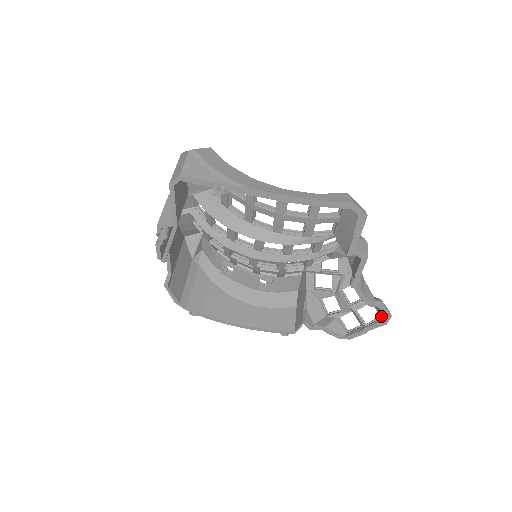
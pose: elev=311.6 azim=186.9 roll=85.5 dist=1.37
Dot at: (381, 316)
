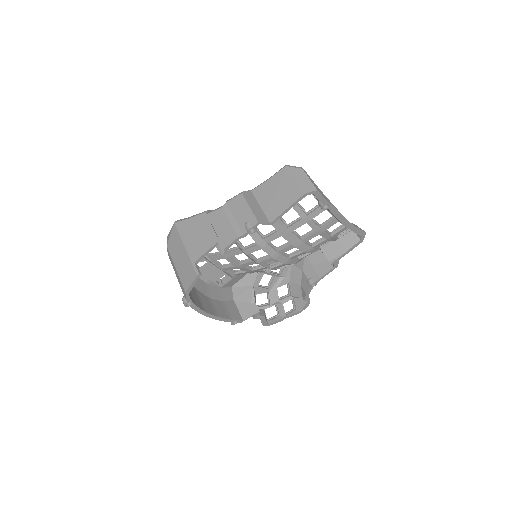
Dot at: (297, 308)
